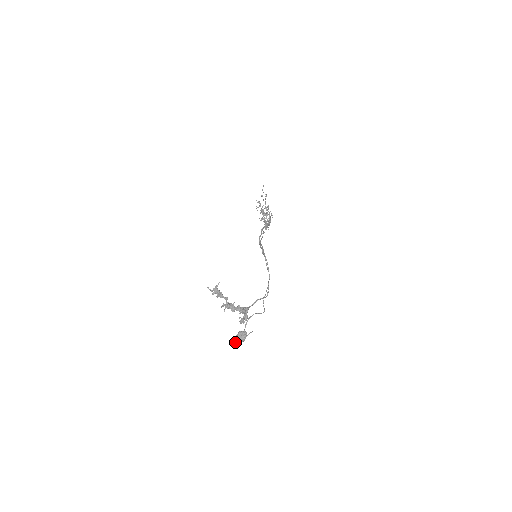
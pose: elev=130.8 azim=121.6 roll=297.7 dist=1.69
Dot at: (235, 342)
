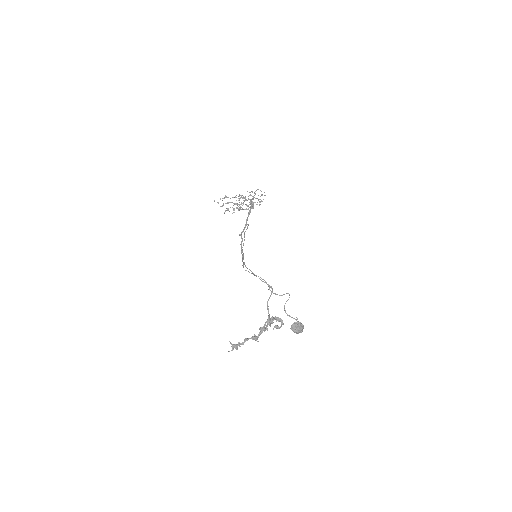
Dot at: occluded
